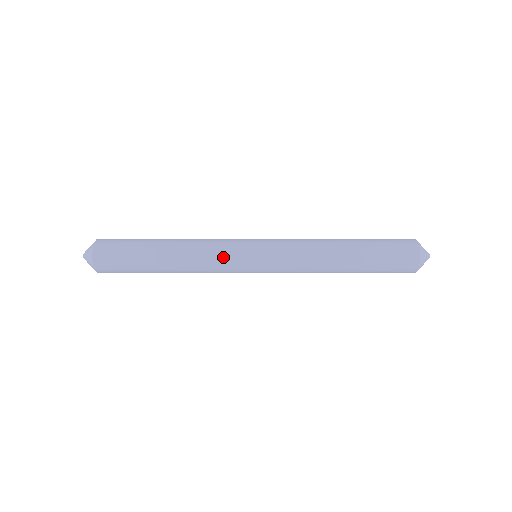
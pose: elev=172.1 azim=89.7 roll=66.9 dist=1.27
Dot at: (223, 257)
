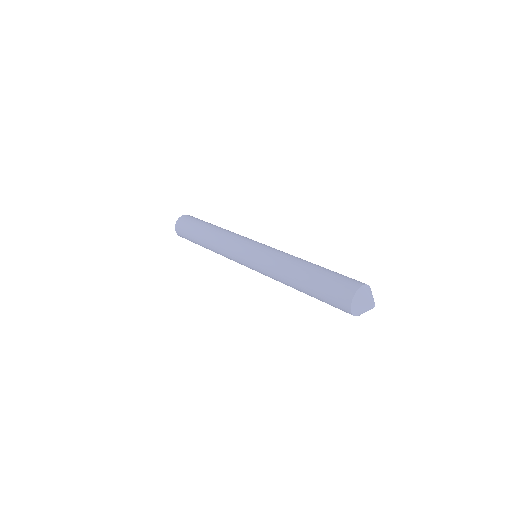
Dot at: (230, 250)
